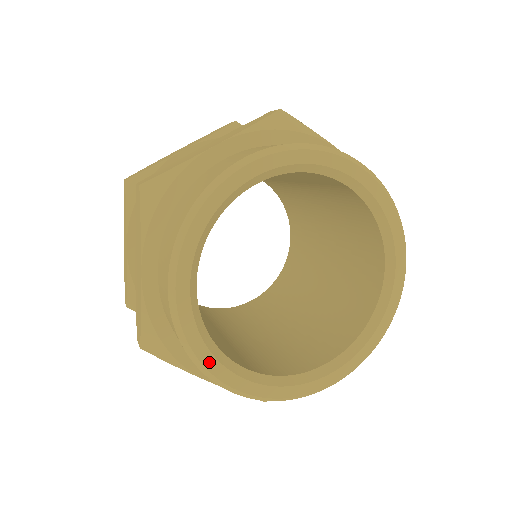
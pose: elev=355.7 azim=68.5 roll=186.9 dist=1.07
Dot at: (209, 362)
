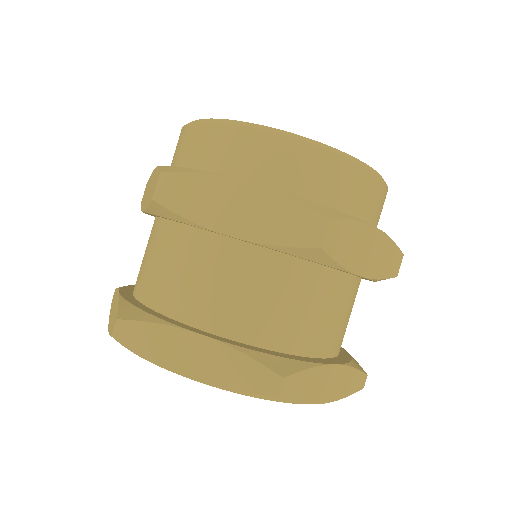
Dot at: occluded
